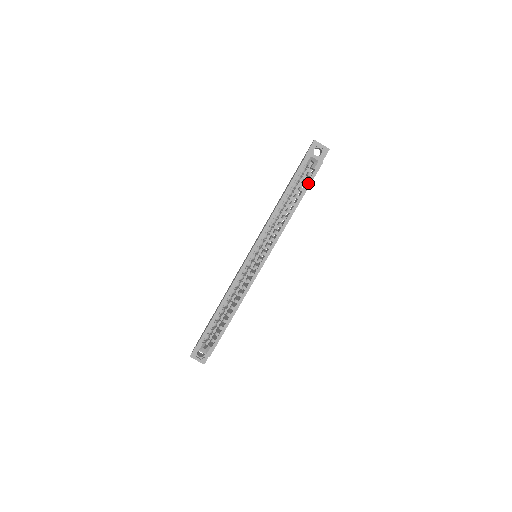
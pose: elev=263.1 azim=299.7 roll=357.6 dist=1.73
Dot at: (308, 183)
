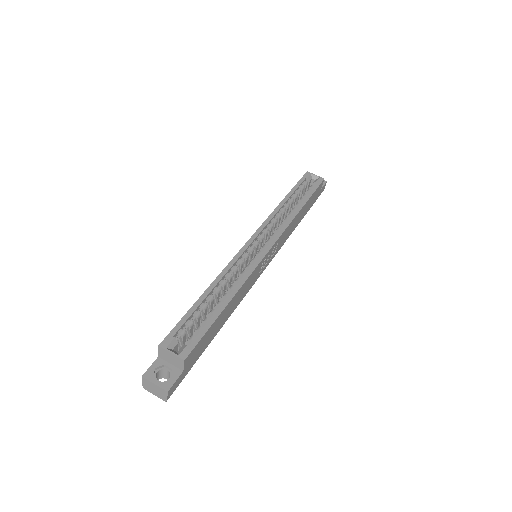
Dot at: (312, 190)
